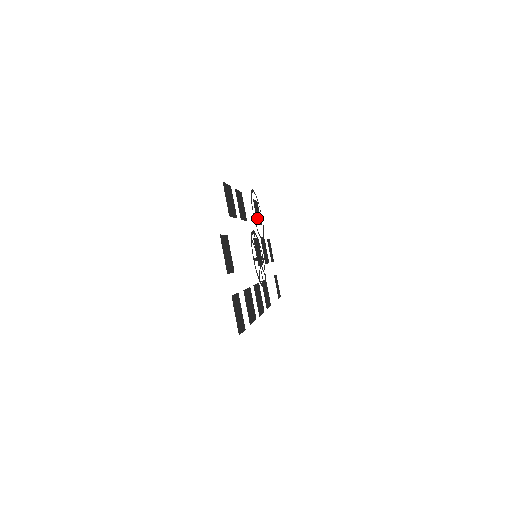
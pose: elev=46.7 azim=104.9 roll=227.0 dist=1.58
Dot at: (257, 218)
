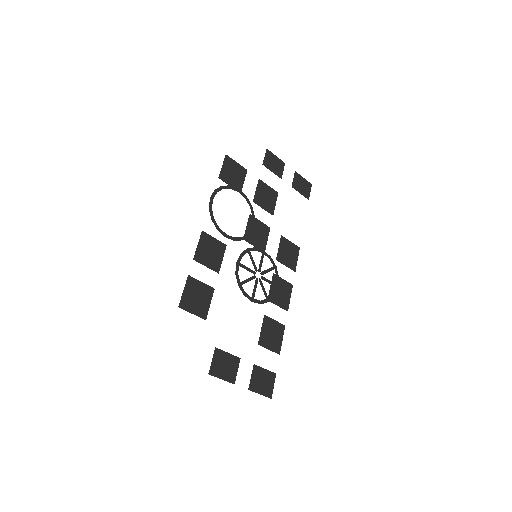
Dot at: (236, 185)
